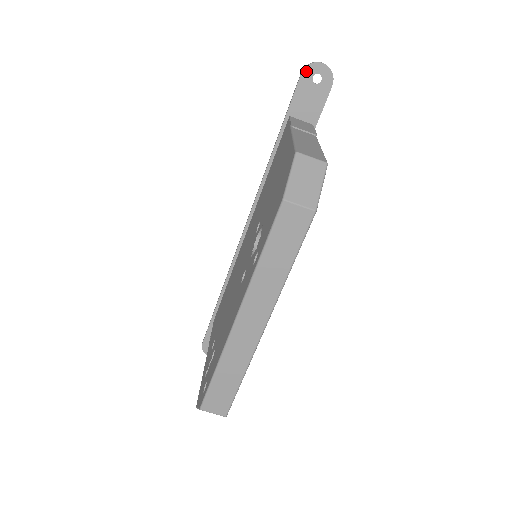
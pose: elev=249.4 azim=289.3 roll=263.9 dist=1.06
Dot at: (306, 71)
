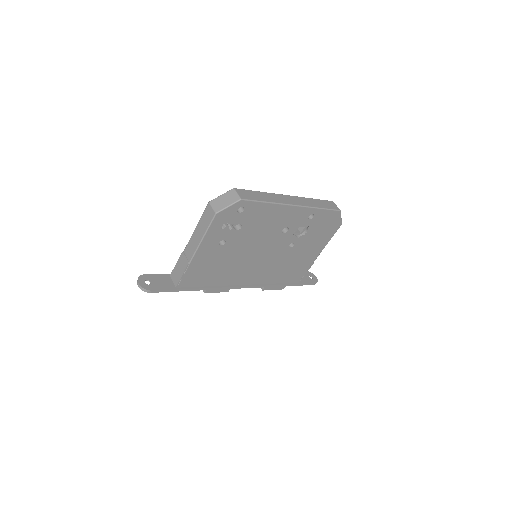
Dot at: (309, 272)
